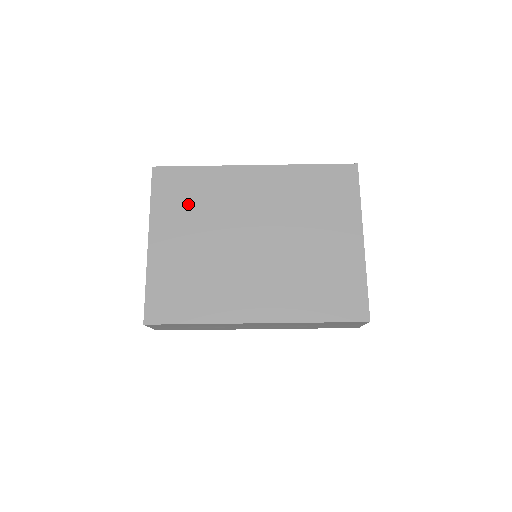
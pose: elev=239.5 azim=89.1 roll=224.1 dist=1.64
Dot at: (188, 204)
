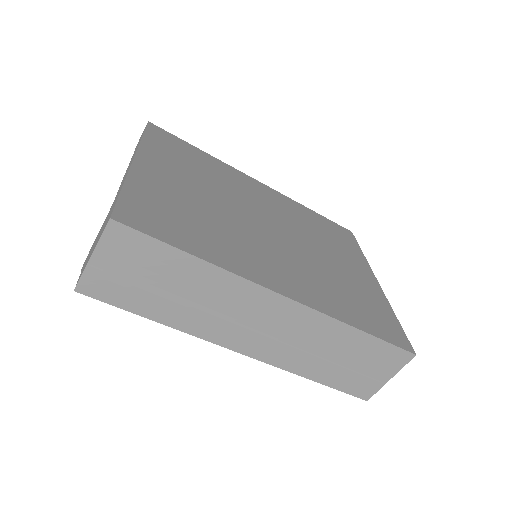
Dot at: (189, 163)
